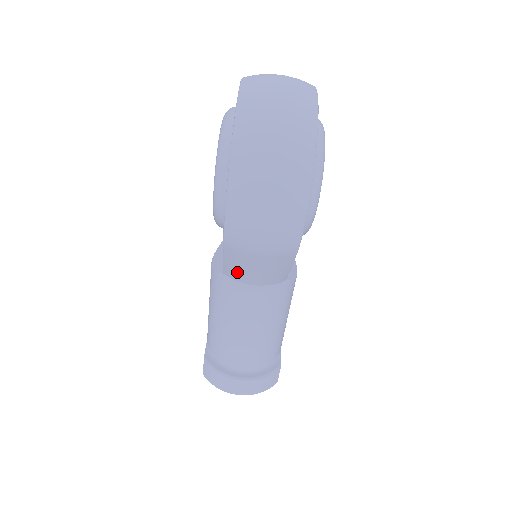
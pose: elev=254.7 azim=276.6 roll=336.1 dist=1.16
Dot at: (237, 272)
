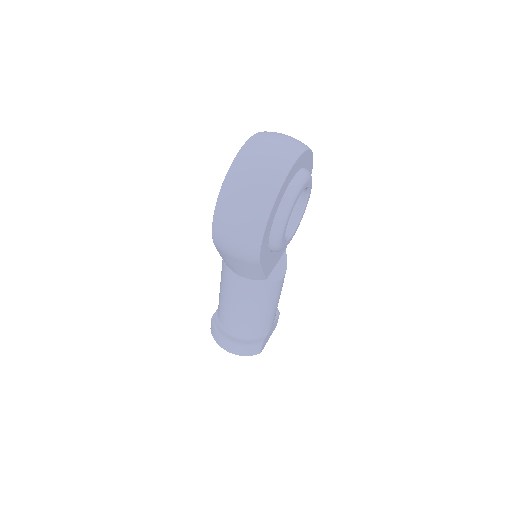
Dot at: (228, 264)
